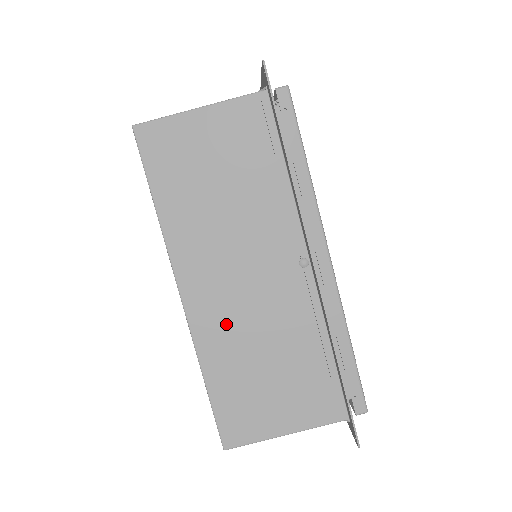
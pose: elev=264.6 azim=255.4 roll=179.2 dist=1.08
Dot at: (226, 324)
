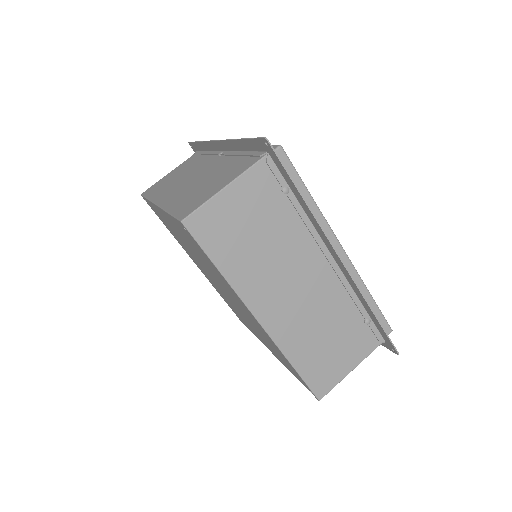
Dot at: (181, 192)
